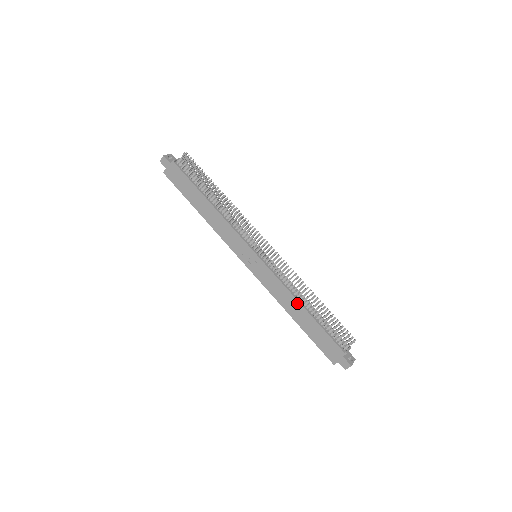
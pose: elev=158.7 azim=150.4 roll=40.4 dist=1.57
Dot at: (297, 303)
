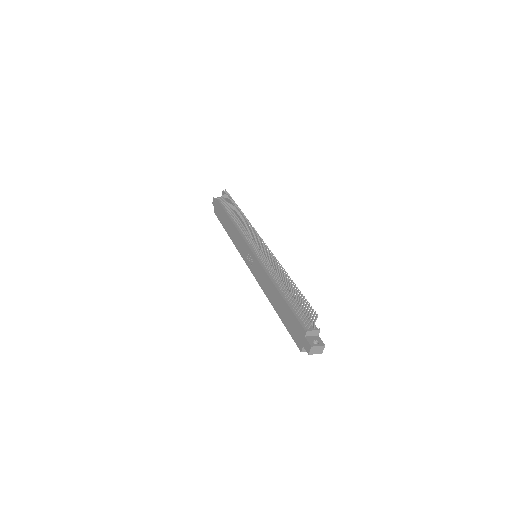
Dot at: (274, 287)
